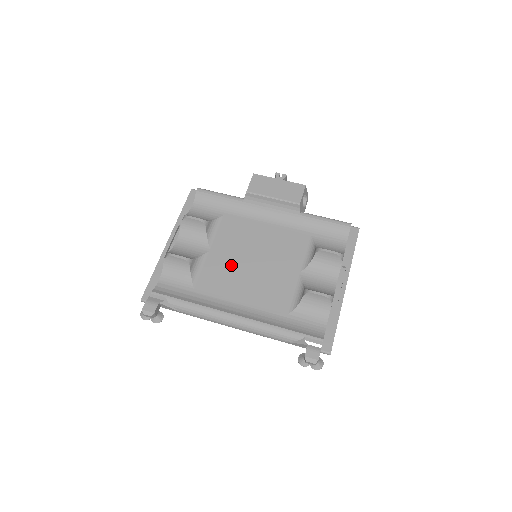
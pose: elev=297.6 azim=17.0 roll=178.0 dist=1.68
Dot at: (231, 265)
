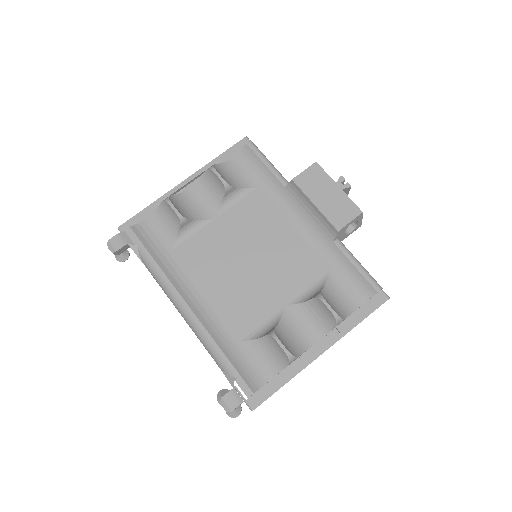
Dot at: (224, 249)
